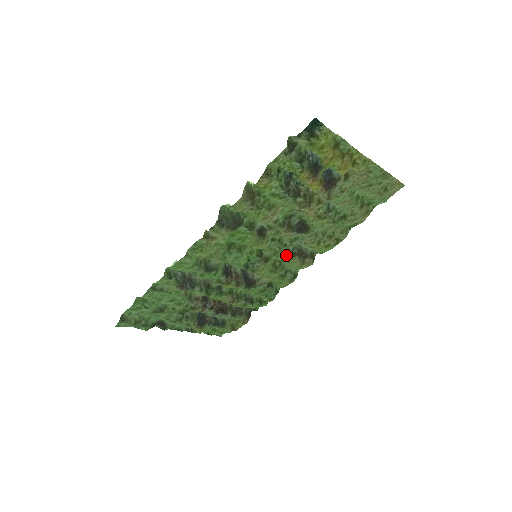
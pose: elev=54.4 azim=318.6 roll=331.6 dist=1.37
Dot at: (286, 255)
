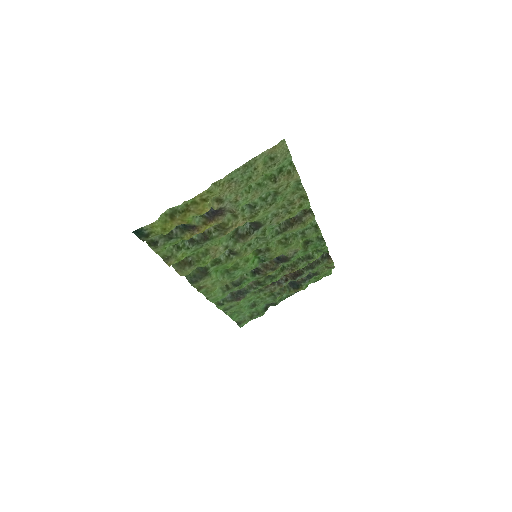
Dot at: (279, 234)
